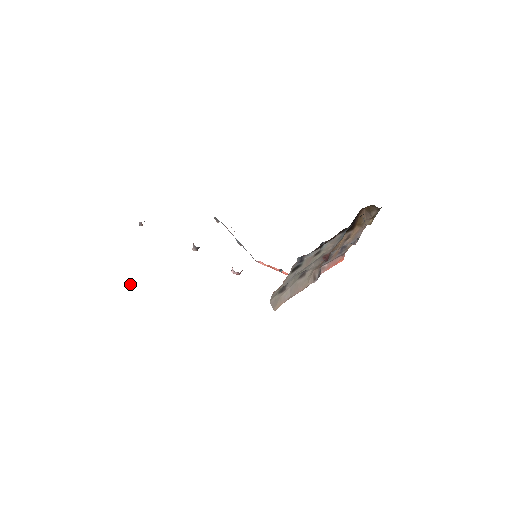
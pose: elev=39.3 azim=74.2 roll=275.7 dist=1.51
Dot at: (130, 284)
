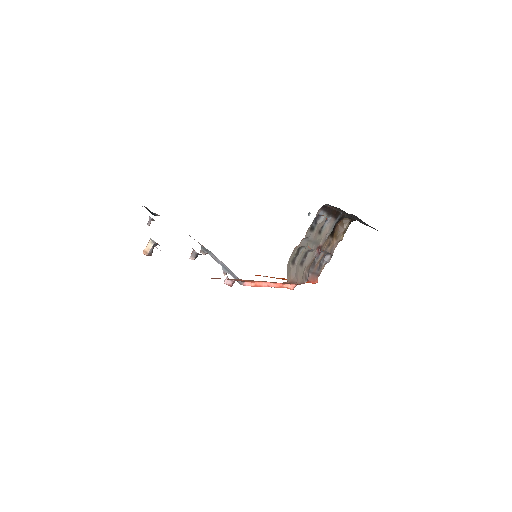
Dot at: (149, 248)
